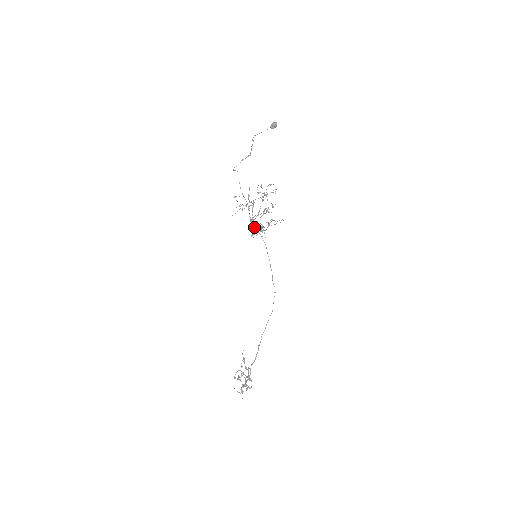
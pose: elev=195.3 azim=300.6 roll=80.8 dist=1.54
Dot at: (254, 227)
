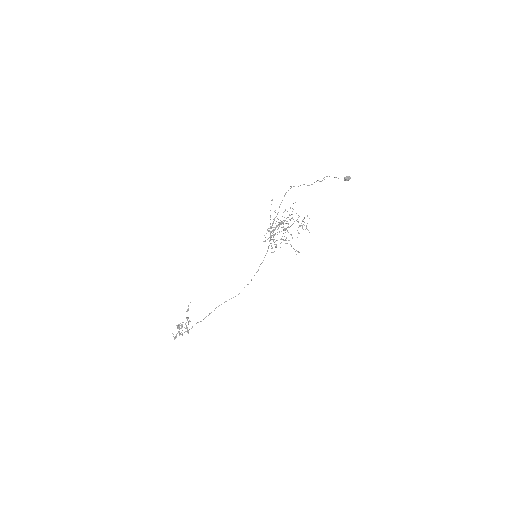
Dot at: (270, 234)
